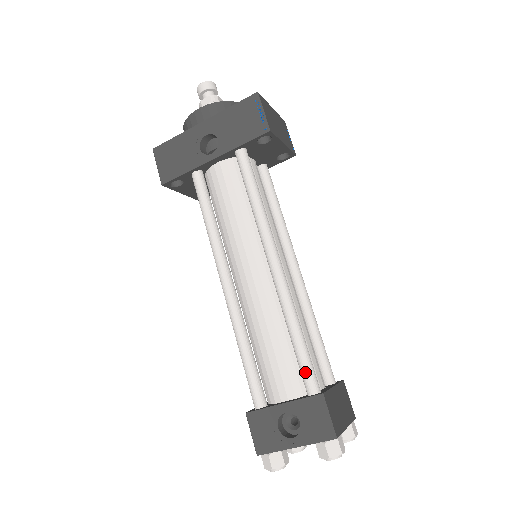
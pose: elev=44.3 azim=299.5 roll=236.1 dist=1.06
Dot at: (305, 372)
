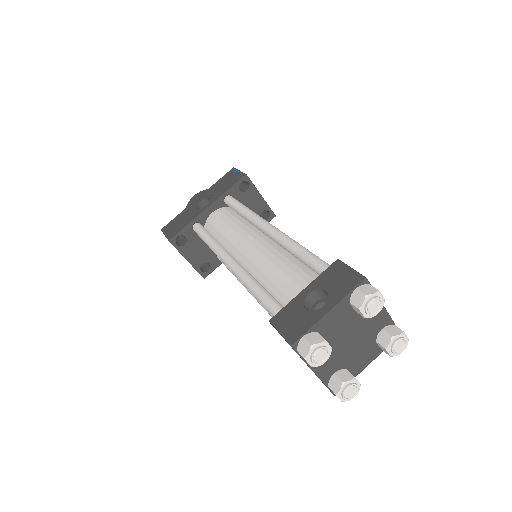
Dot at: (317, 263)
